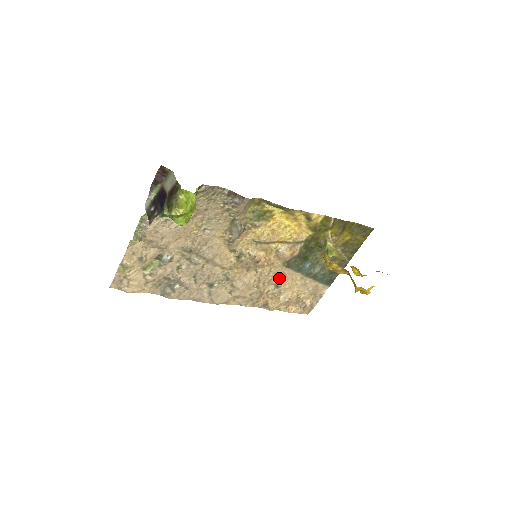
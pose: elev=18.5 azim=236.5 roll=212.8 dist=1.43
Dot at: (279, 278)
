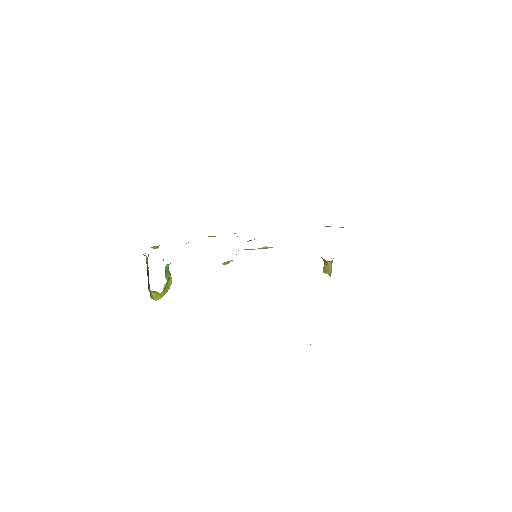
Dot at: occluded
